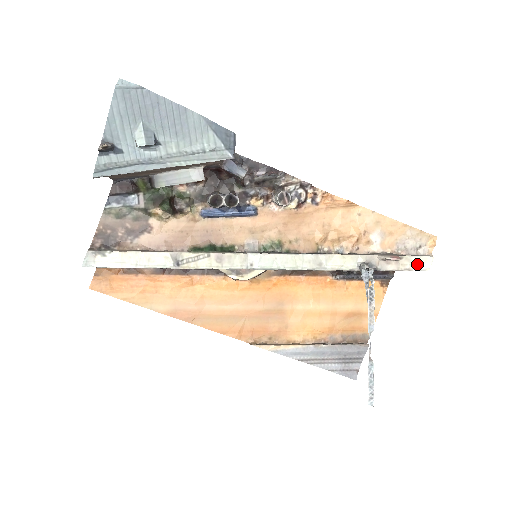
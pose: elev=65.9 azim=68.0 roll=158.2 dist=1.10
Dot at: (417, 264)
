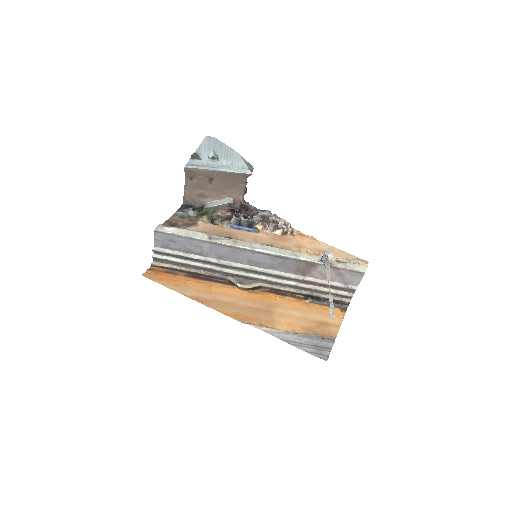
Dot at: (357, 267)
